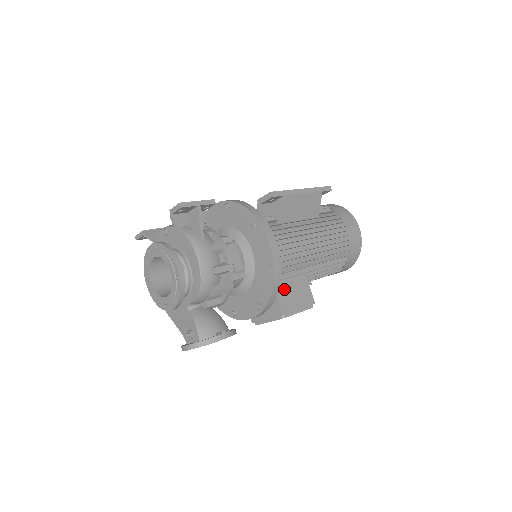
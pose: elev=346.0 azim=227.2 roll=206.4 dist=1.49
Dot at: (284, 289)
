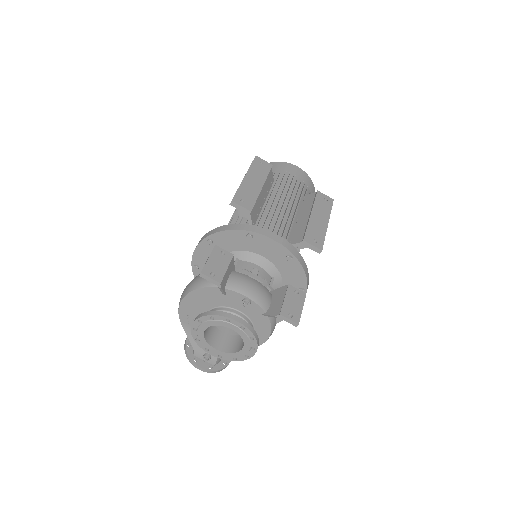
Dot at: occluded
